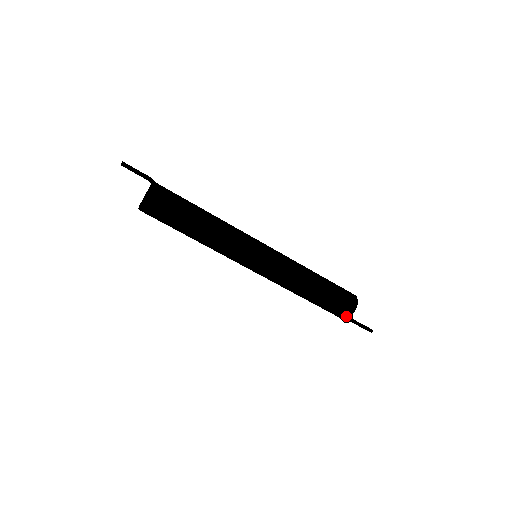
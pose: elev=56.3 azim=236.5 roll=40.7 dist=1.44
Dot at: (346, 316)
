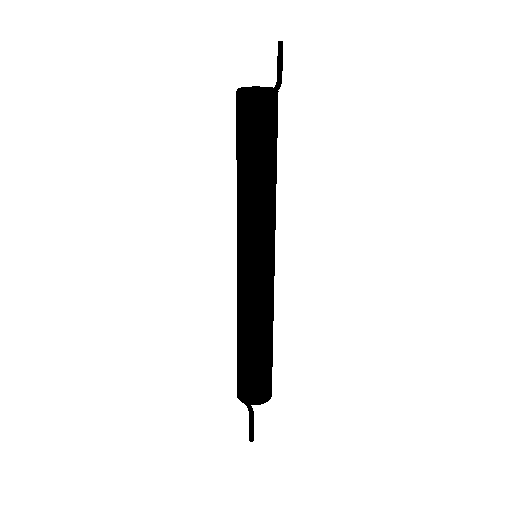
Dot at: (252, 400)
